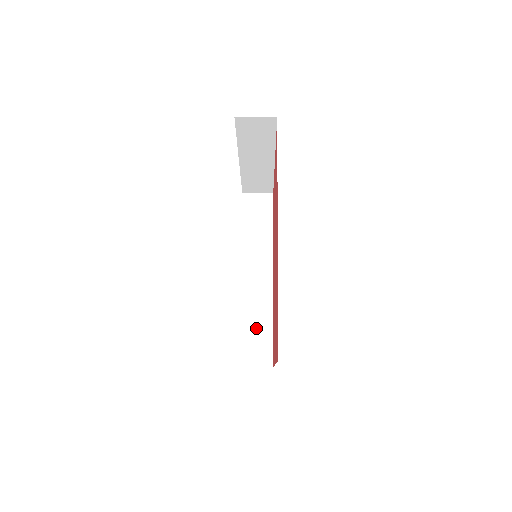
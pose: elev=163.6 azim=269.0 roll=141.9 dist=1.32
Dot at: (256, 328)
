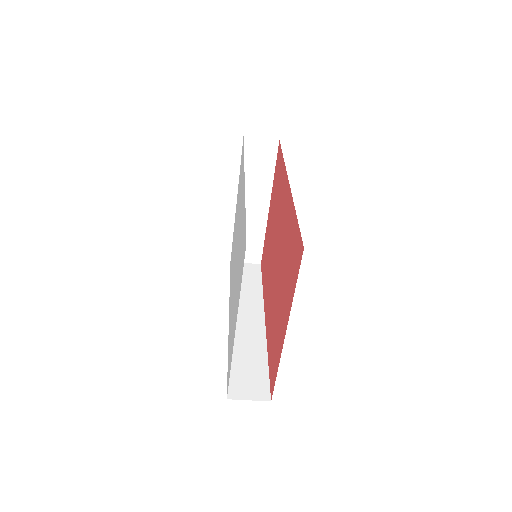
Dot at: (248, 363)
